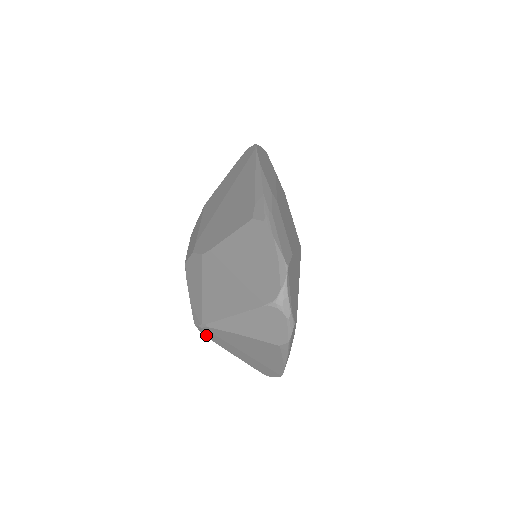
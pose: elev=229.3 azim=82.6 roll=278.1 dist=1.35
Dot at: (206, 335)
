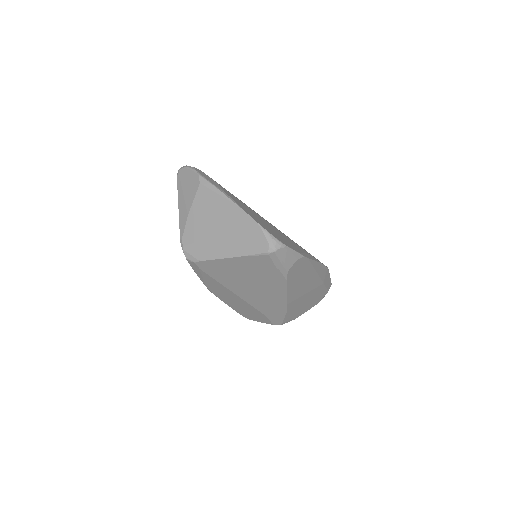
Dot at: (196, 258)
